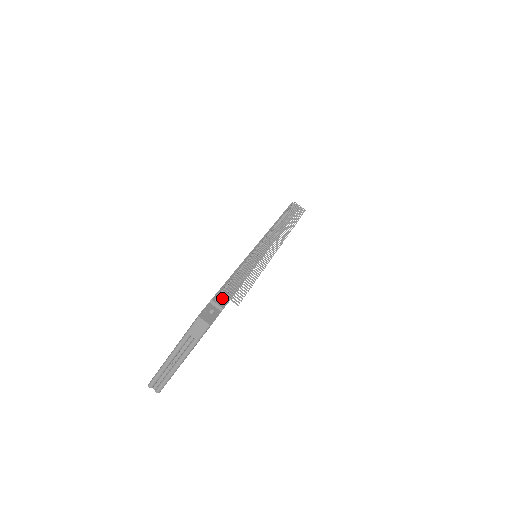
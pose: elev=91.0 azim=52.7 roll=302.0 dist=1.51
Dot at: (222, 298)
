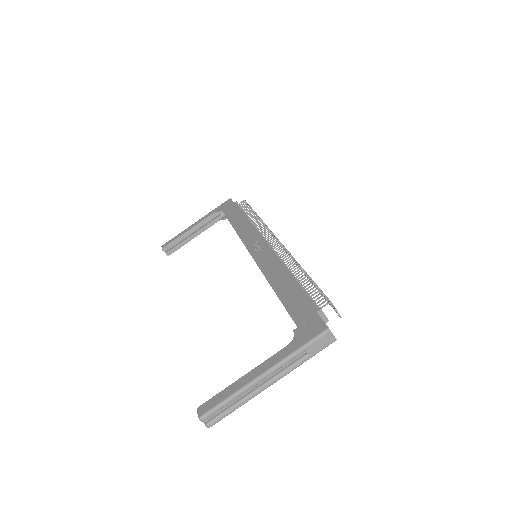
Dot at: (320, 307)
